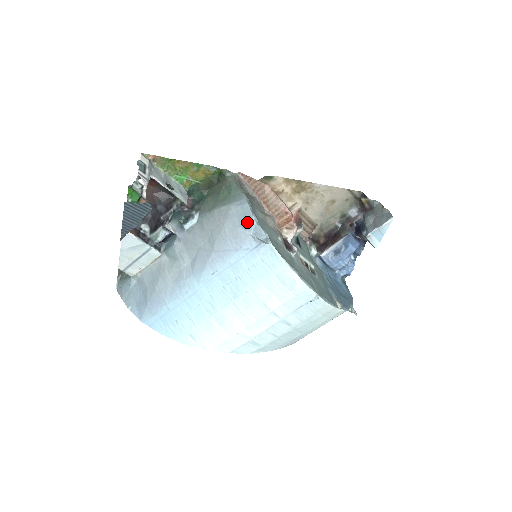
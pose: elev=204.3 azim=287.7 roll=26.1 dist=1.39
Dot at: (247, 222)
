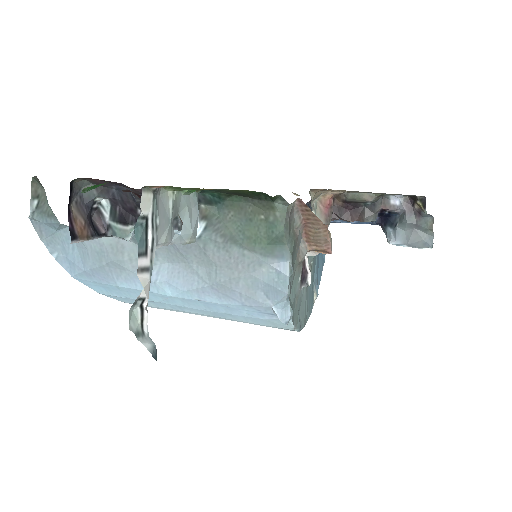
Dot at: (275, 294)
